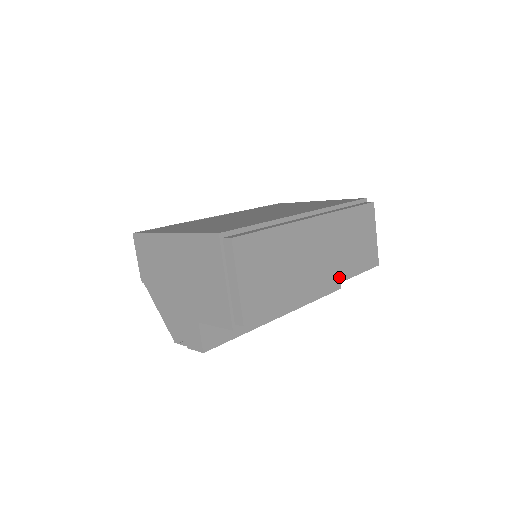
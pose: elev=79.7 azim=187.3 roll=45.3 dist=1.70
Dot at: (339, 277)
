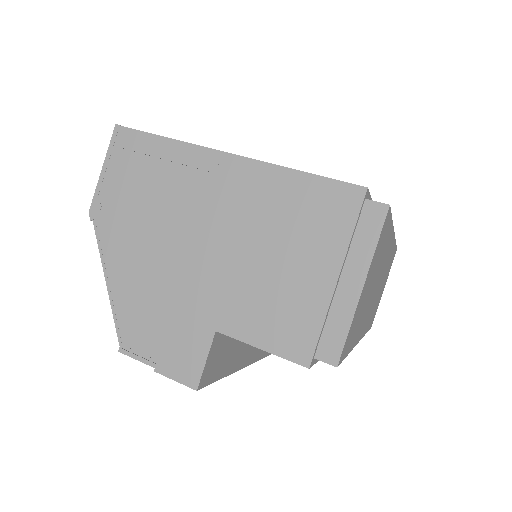
Dot at: (366, 328)
